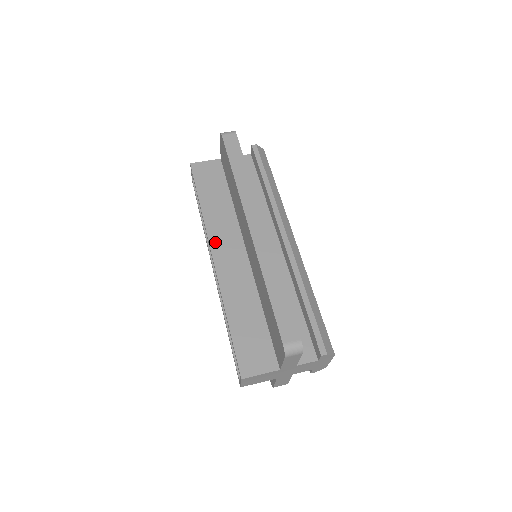
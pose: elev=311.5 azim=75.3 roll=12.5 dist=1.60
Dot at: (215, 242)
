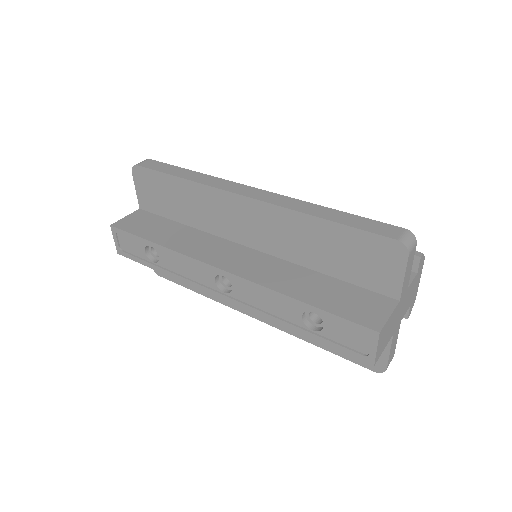
Dot at: (208, 258)
